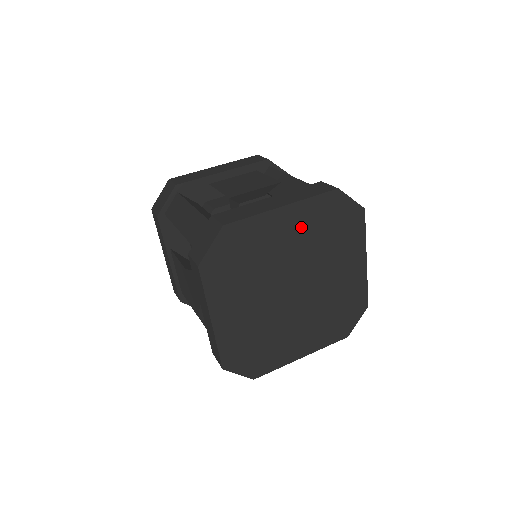
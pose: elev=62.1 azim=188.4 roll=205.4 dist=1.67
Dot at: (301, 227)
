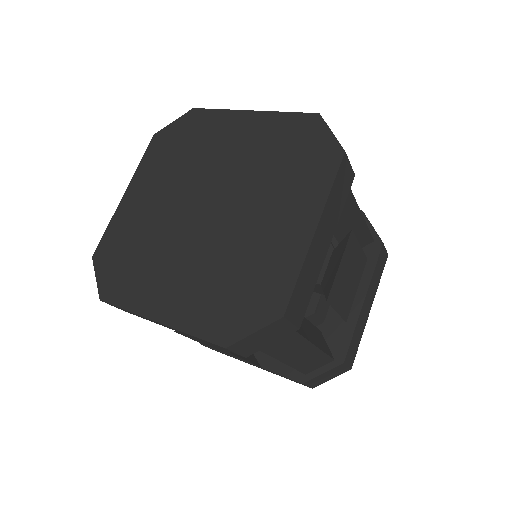
Dot at: (256, 140)
